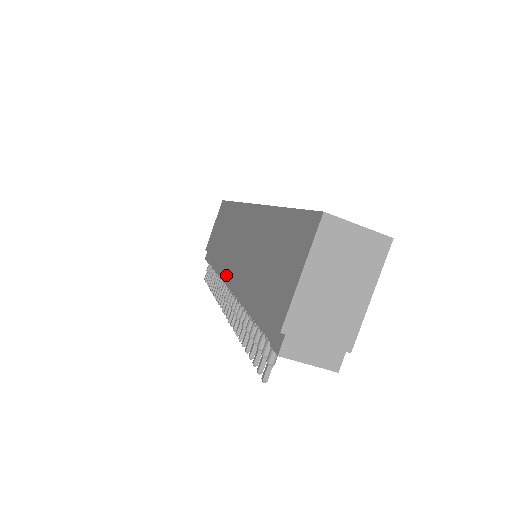
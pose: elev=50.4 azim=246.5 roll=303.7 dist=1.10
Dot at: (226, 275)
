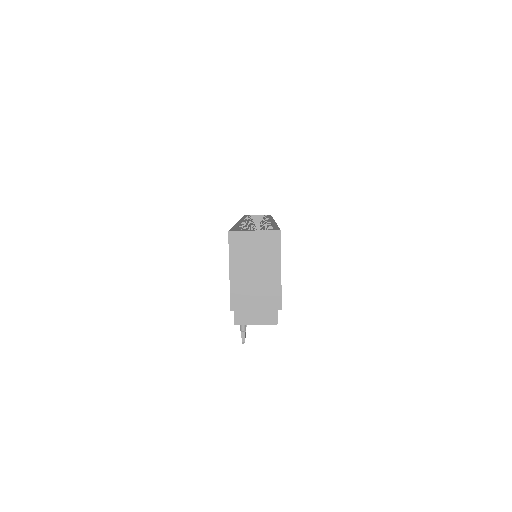
Dot at: occluded
